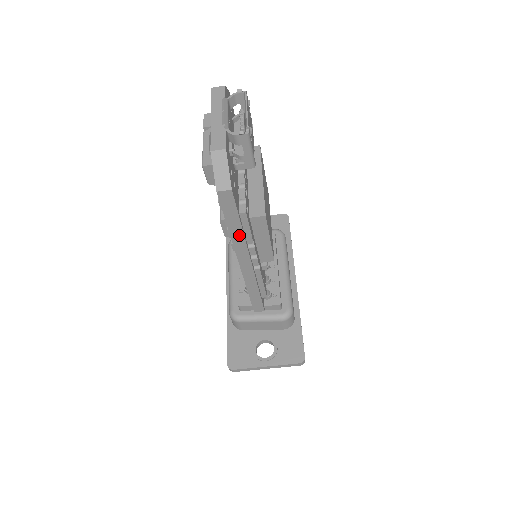
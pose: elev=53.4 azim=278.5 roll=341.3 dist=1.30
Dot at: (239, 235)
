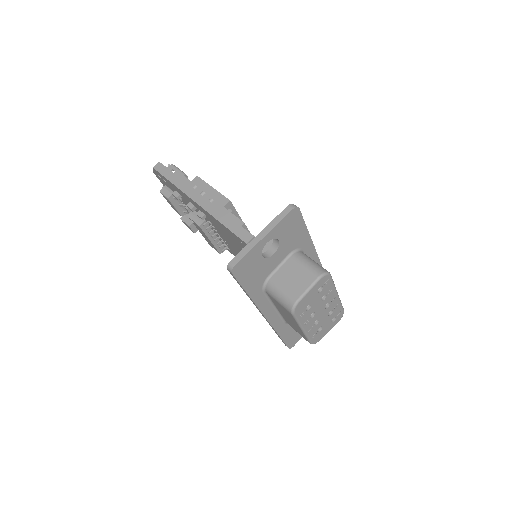
Dot at: (180, 182)
